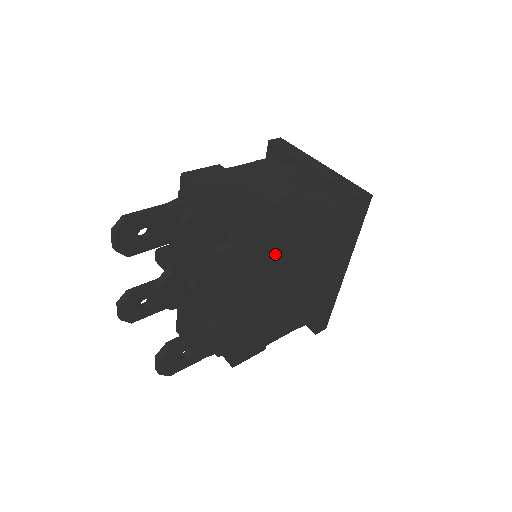
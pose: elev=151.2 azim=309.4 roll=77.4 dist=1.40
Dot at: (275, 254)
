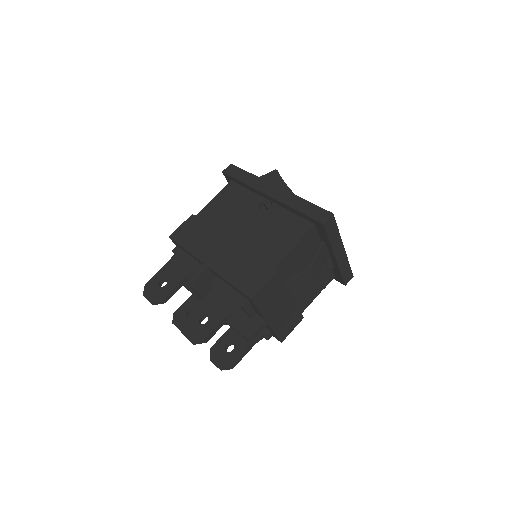
Dot at: occluded
